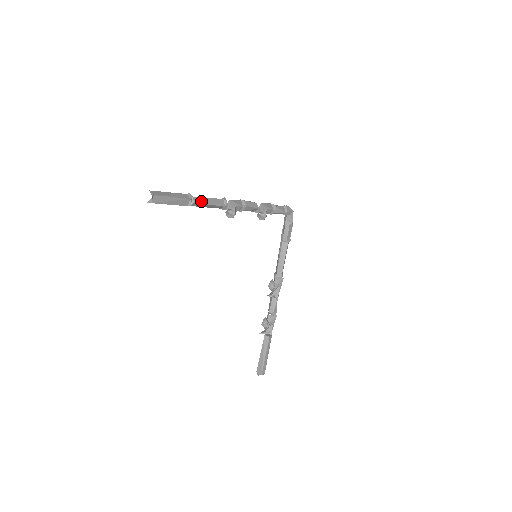
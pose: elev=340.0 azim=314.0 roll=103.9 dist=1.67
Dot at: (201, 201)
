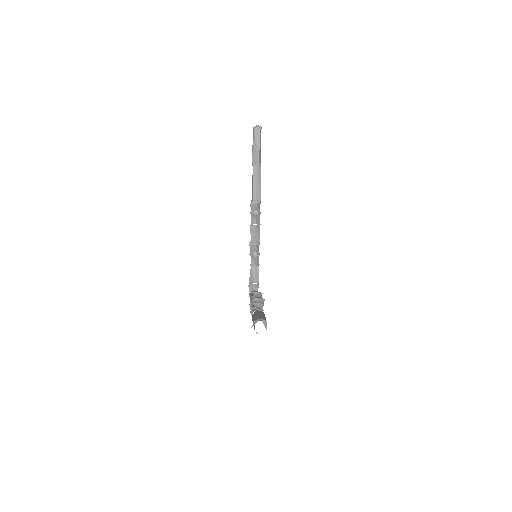
Dot at: (260, 174)
